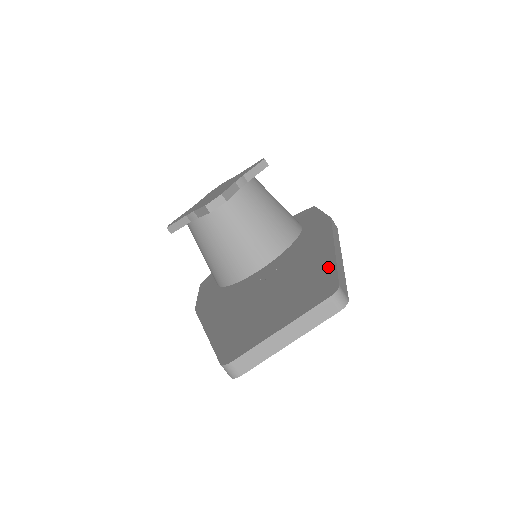
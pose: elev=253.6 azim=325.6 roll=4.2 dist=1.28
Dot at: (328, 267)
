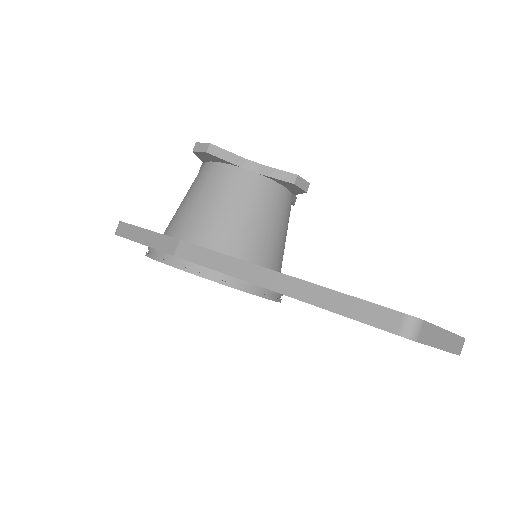
Dot at: occluded
